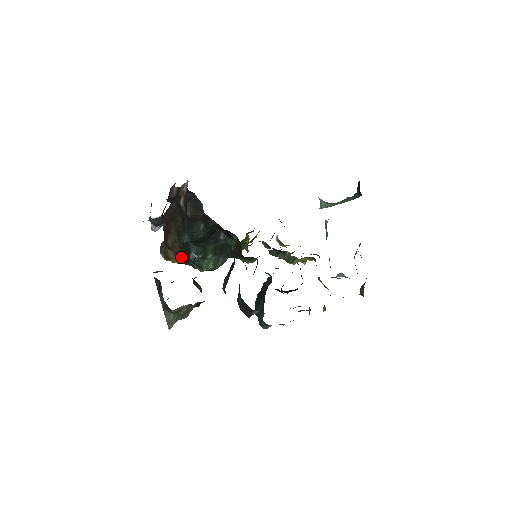
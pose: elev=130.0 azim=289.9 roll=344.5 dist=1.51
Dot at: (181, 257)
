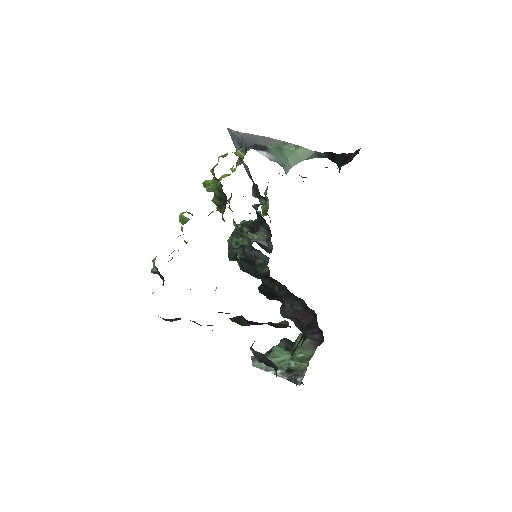
Dot at: occluded
